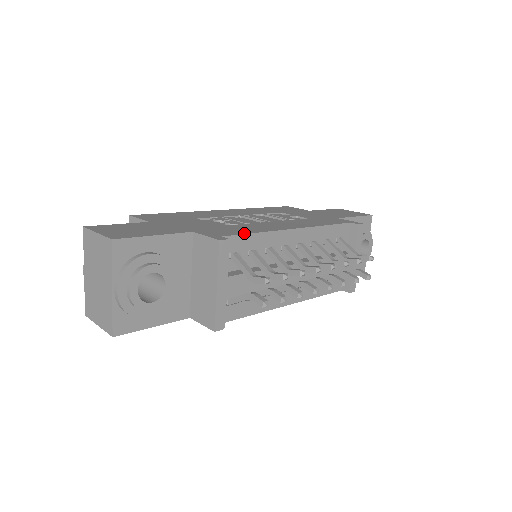
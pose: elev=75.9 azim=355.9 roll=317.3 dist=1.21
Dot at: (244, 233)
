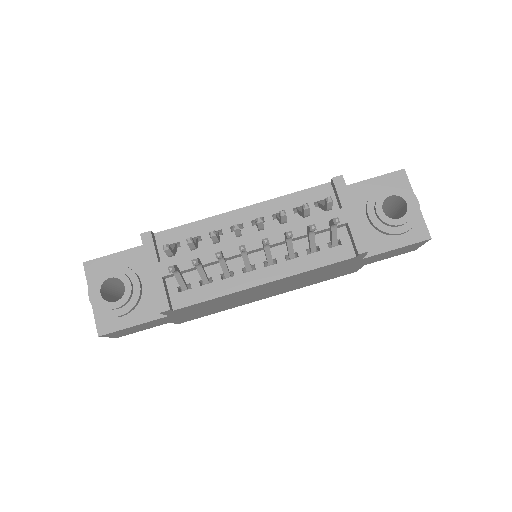
Dot at: (180, 226)
